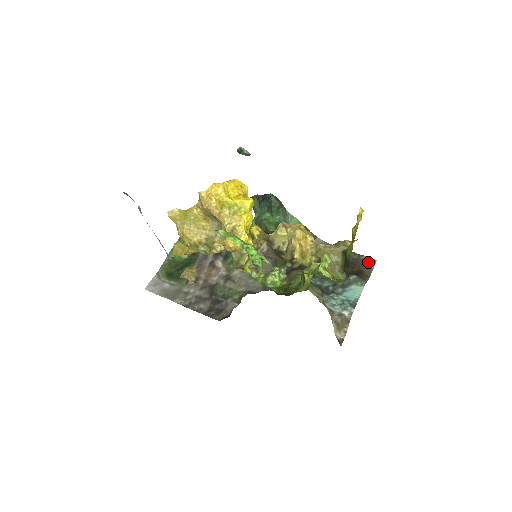
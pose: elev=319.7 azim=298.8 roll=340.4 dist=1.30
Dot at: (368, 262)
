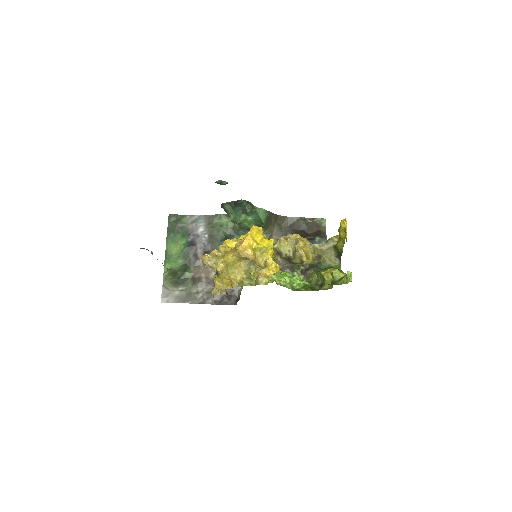
Dot at: (321, 222)
